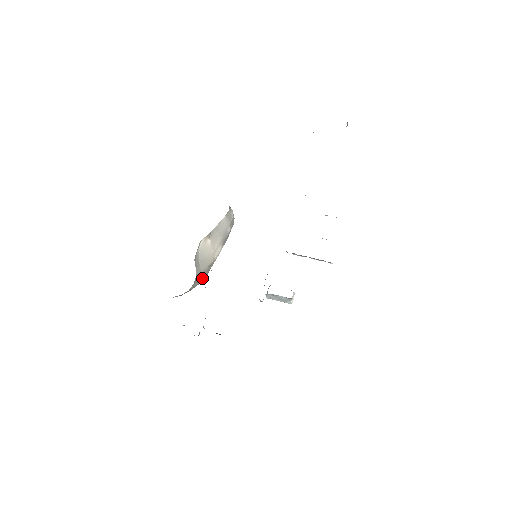
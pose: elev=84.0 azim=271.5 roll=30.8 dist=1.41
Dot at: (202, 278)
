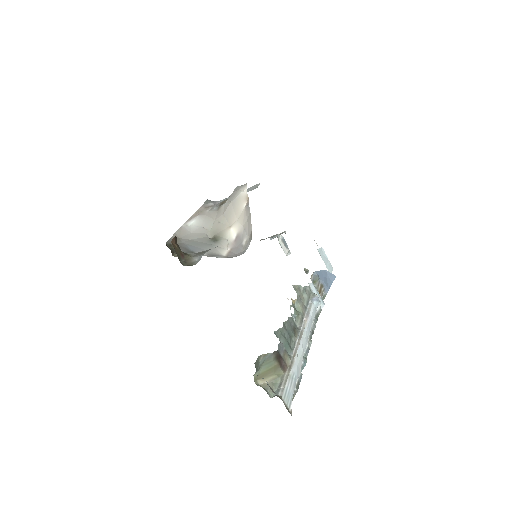
Dot at: (214, 227)
